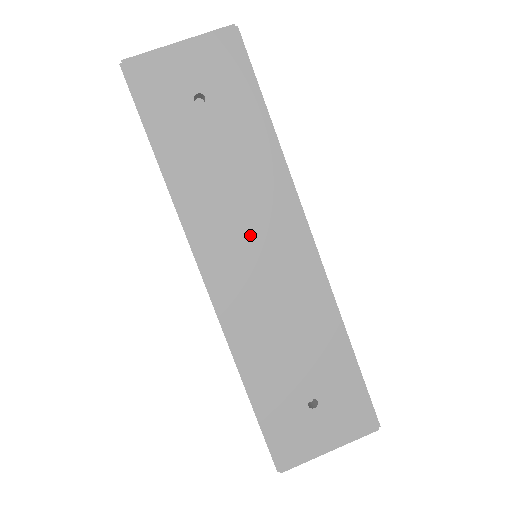
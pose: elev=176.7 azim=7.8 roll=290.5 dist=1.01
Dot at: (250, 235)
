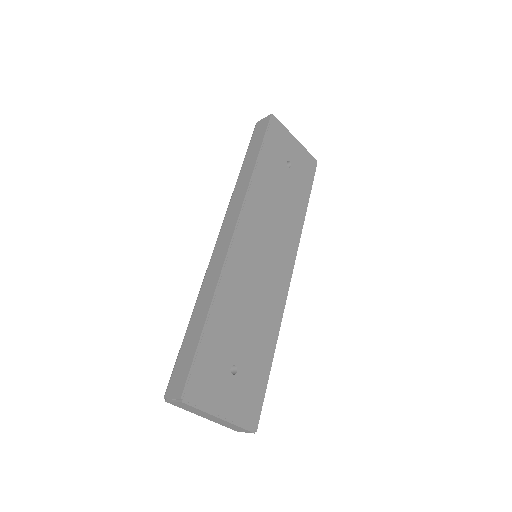
Dot at: (269, 239)
